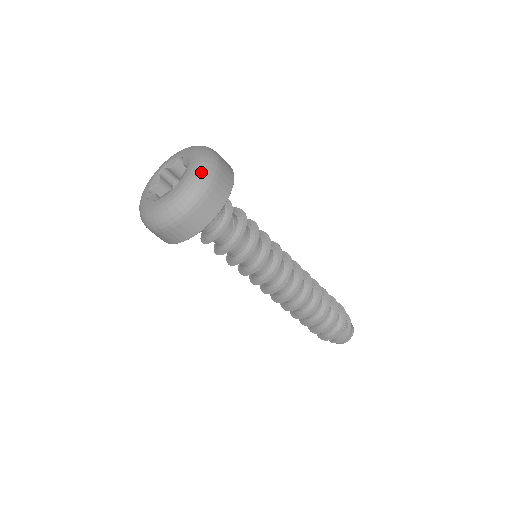
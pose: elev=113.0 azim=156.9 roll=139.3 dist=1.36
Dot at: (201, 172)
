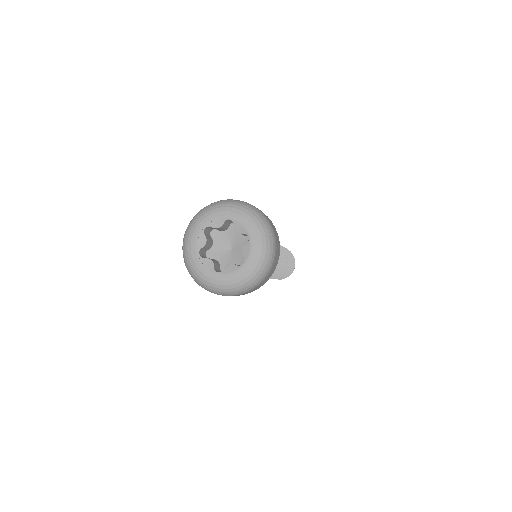
Dot at: (267, 251)
